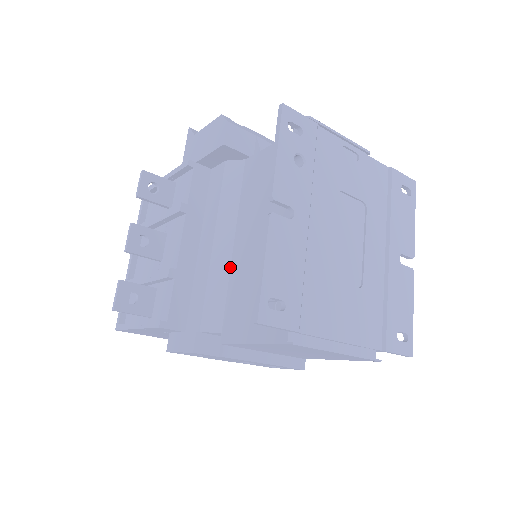
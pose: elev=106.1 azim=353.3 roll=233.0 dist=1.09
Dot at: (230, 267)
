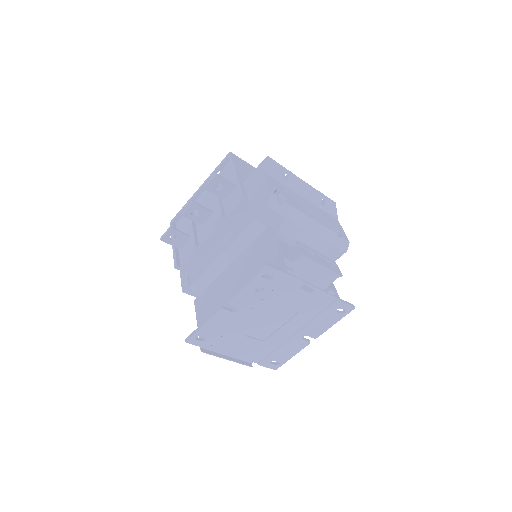
Dot at: (221, 273)
